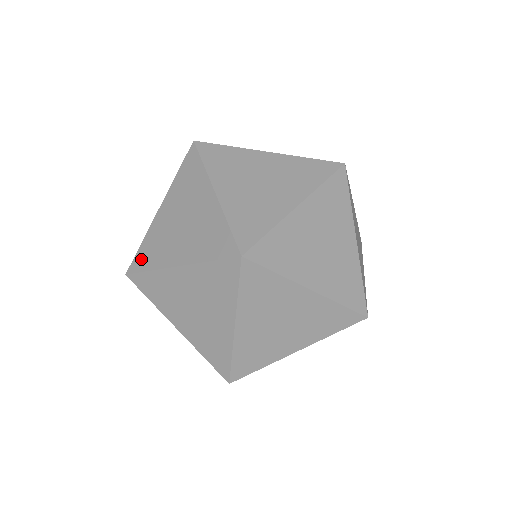
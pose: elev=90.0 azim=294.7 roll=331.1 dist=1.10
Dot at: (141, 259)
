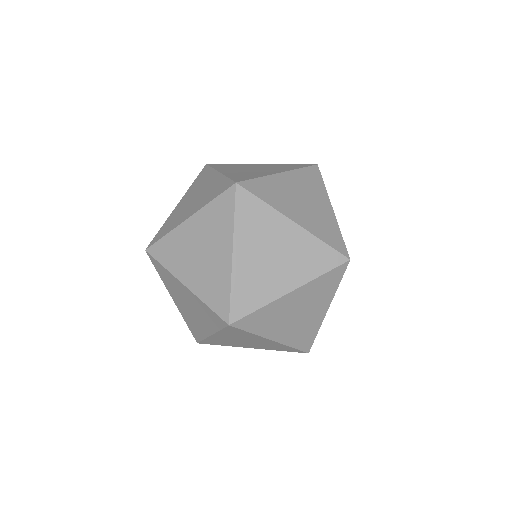
Dot at: (159, 234)
